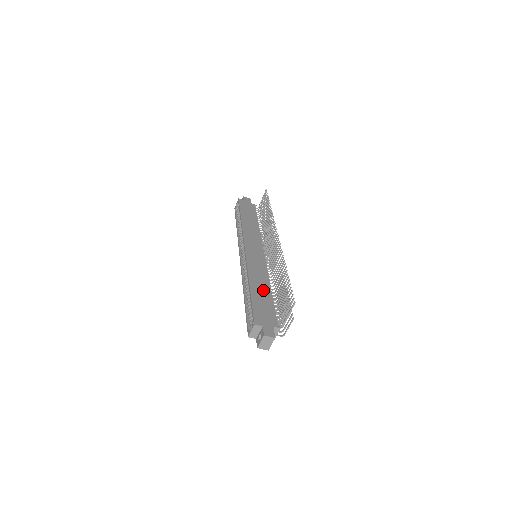
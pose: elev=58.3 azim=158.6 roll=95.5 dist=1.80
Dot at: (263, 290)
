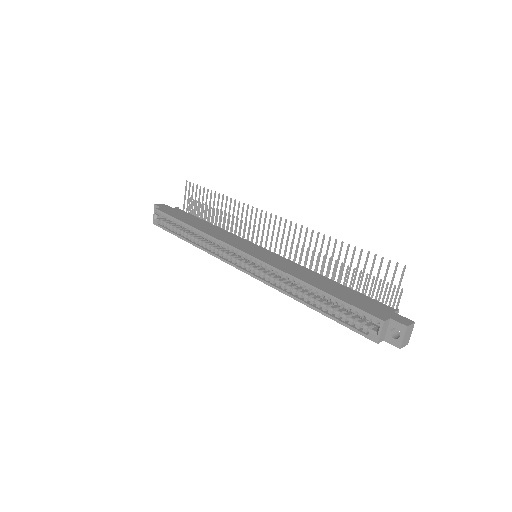
Dot at: (326, 283)
